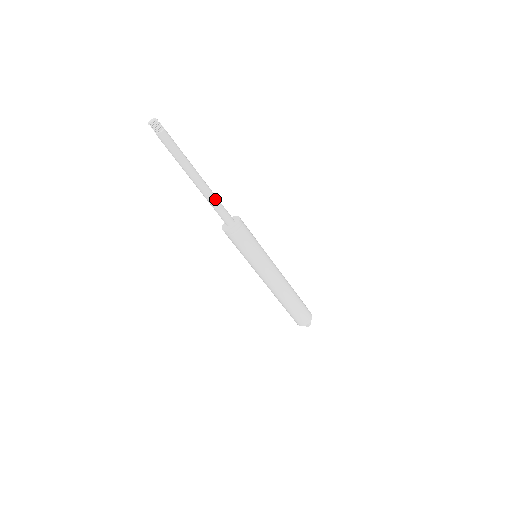
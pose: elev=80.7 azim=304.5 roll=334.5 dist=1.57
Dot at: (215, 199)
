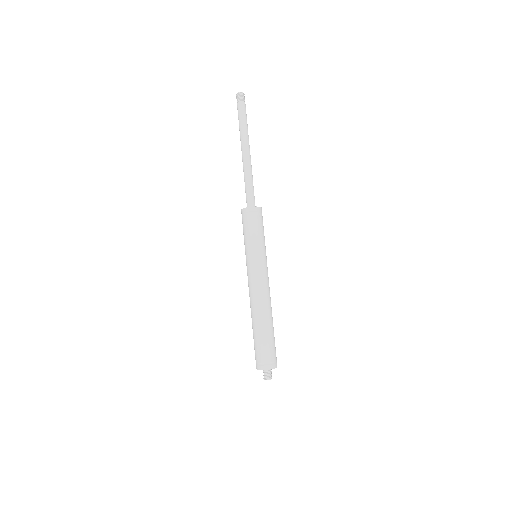
Dot at: (251, 177)
